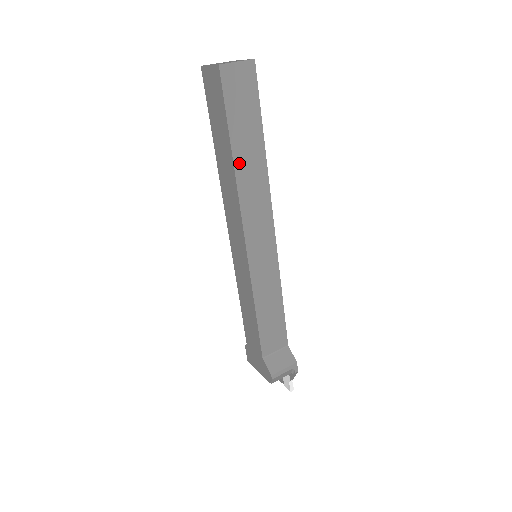
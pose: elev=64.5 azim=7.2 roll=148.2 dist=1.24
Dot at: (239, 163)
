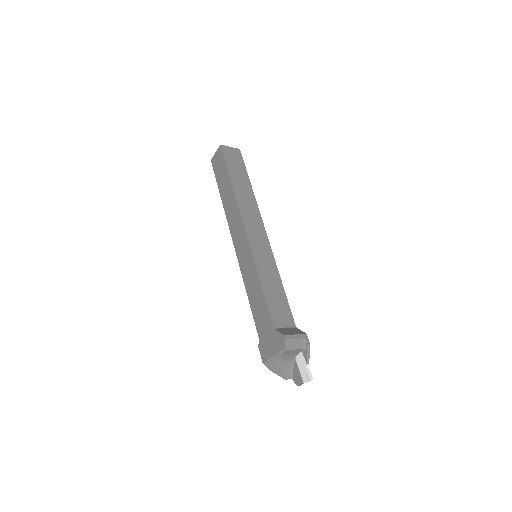
Dot at: (236, 188)
